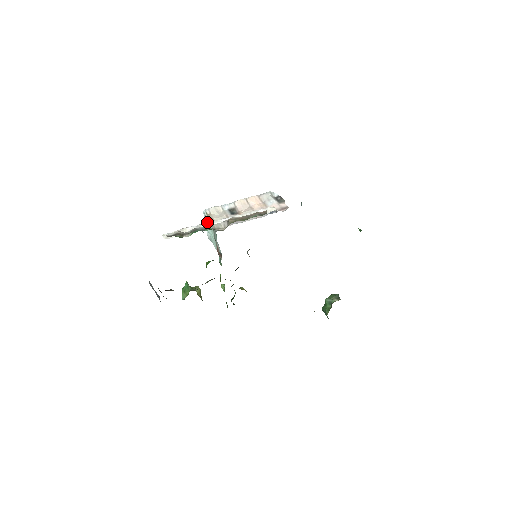
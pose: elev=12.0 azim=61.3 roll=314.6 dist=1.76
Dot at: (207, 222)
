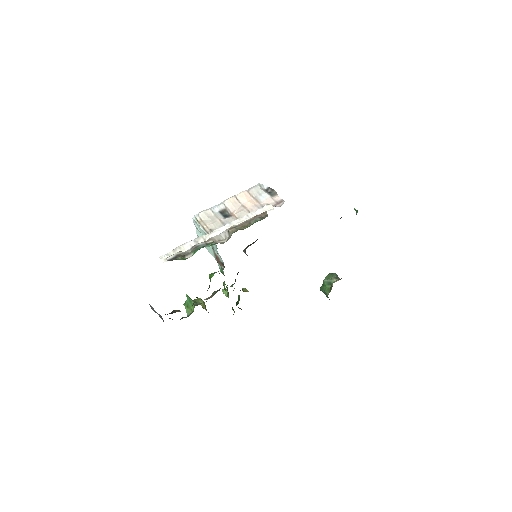
Dot at: (198, 229)
